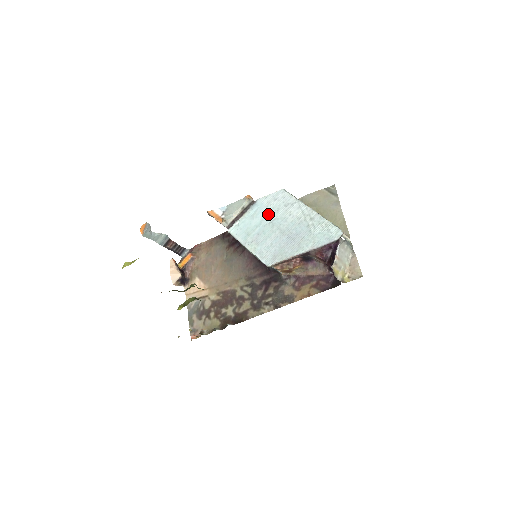
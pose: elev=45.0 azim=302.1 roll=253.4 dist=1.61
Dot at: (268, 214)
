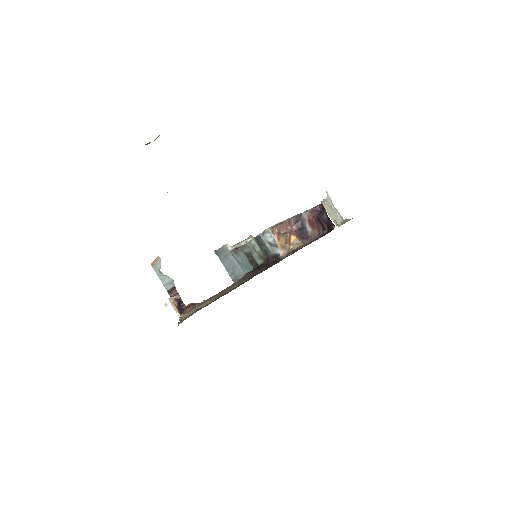
Dot at: occluded
